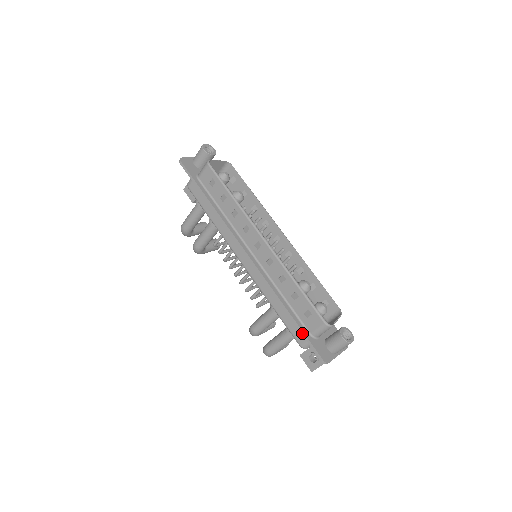
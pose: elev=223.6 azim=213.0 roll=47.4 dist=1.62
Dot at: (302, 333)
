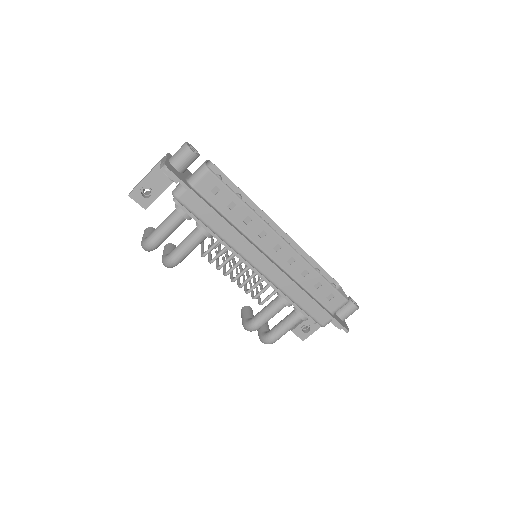
Dot at: (329, 315)
